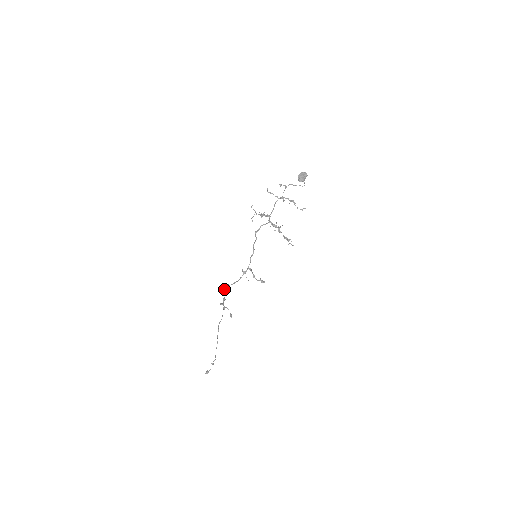
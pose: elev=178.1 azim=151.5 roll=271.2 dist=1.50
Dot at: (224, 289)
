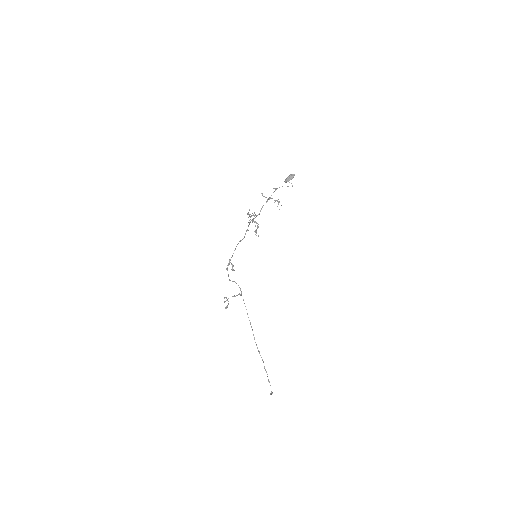
Dot at: occluded
